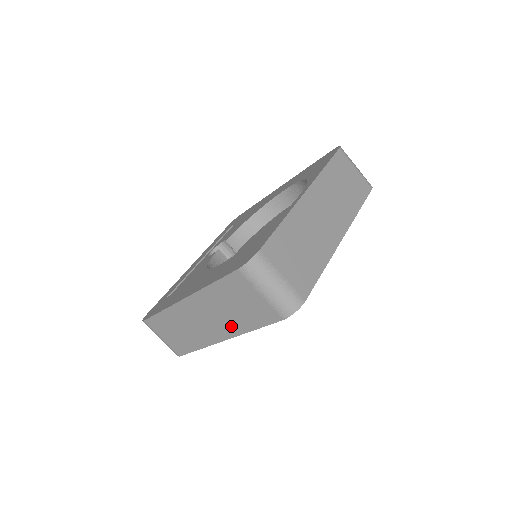
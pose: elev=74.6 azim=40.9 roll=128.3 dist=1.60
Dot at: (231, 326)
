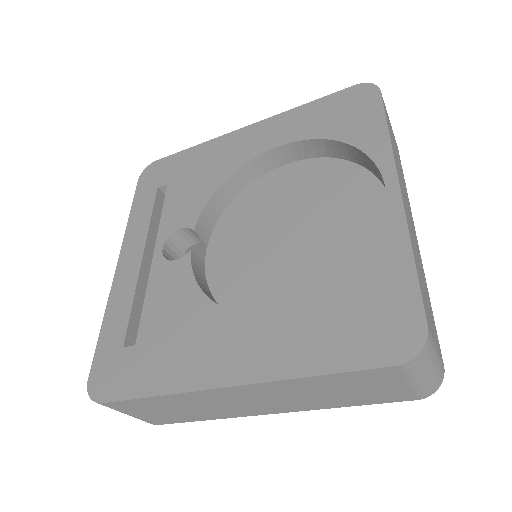
Dot at: (305, 405)
